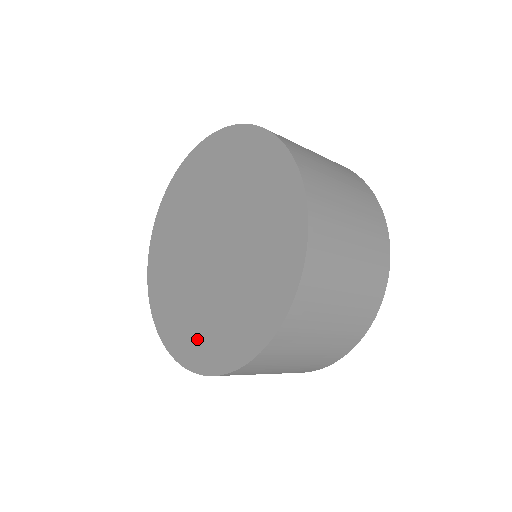
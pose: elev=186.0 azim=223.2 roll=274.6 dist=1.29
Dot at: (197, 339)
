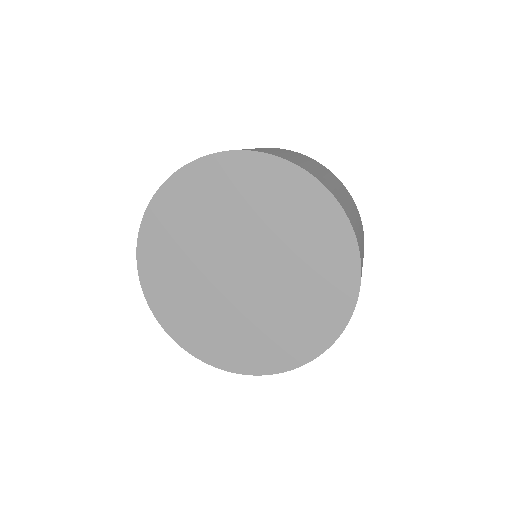
Dot at: (236, 348)
